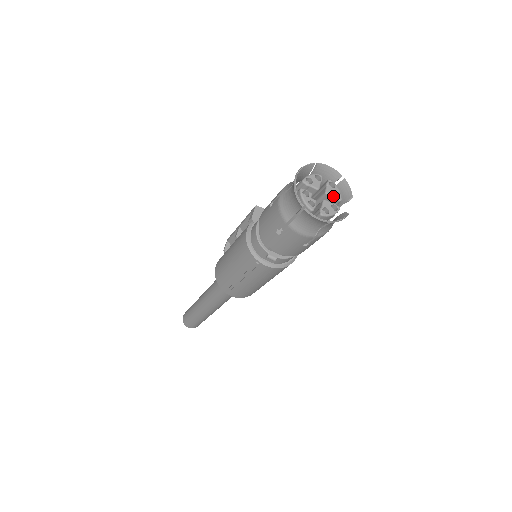
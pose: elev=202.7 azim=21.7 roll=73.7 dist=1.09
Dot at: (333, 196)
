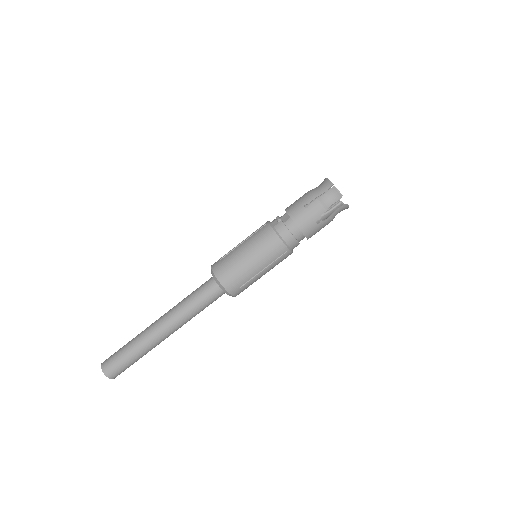
Dot at: occluded
